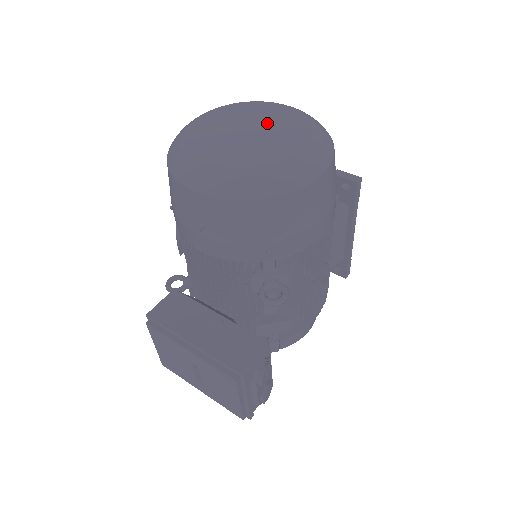
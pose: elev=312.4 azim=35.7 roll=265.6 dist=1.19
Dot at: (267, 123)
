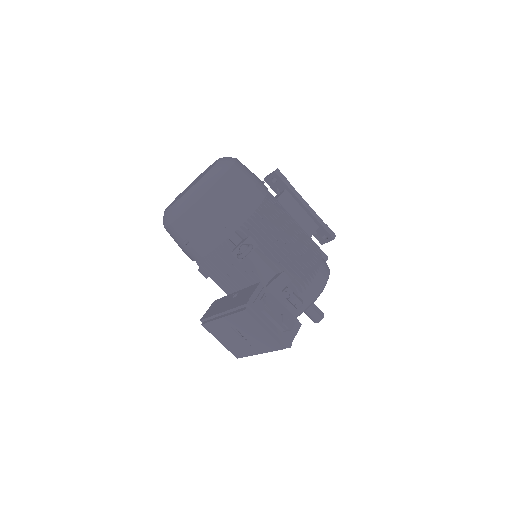
Dot at: occluded
